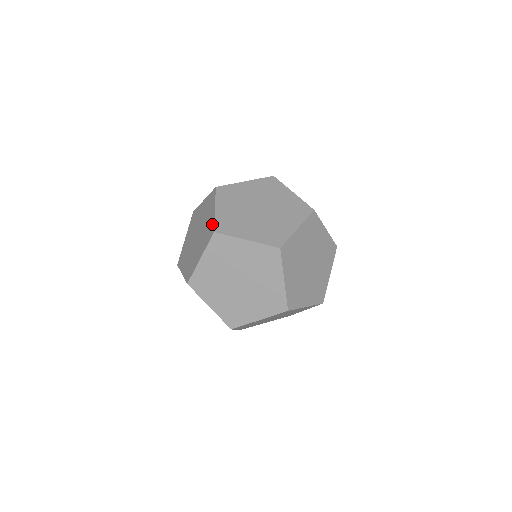
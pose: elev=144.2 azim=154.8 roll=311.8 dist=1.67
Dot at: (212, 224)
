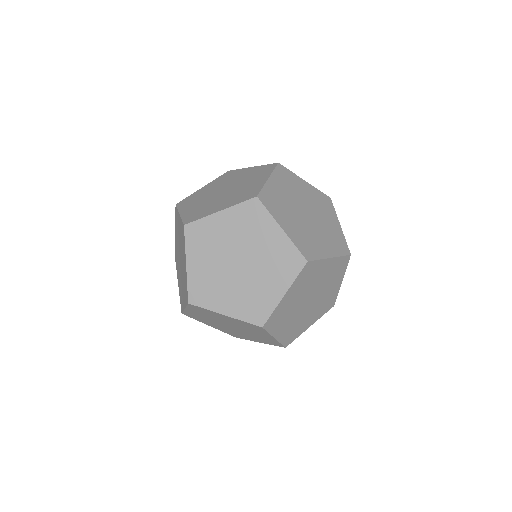
Dot at: (257, 189)
